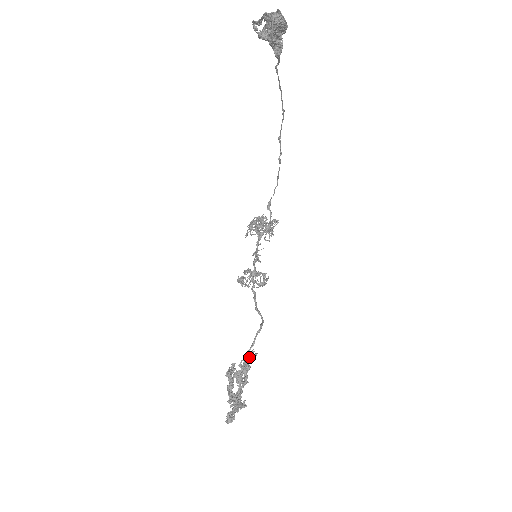
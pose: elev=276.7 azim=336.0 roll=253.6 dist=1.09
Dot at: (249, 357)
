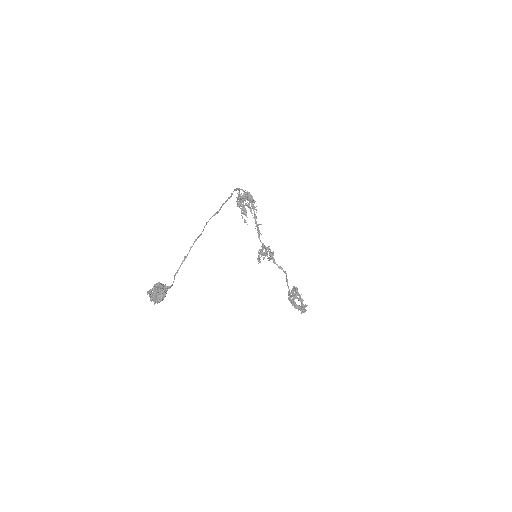
Dot at: (292, 293)
